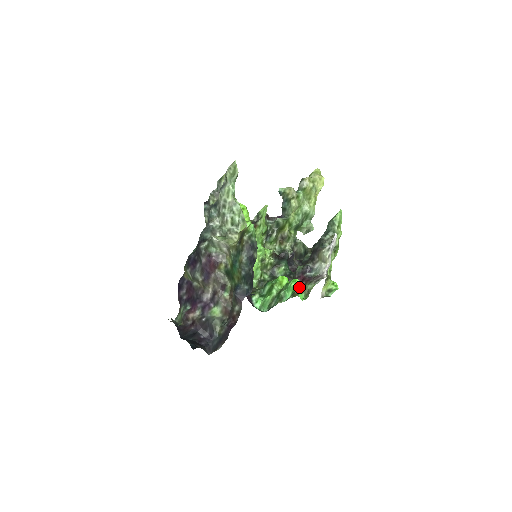
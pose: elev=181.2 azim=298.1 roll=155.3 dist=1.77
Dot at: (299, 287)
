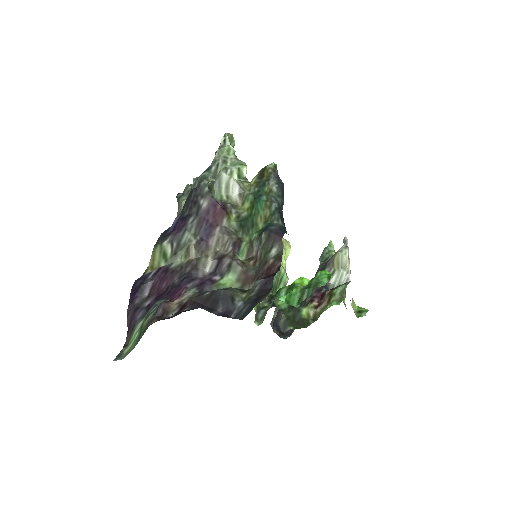
Dot at: (332, 277)
